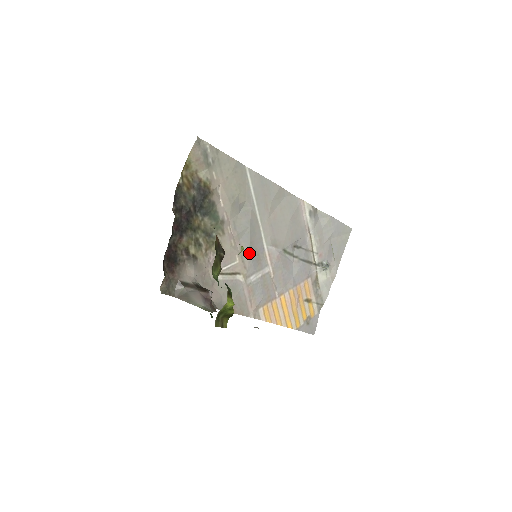
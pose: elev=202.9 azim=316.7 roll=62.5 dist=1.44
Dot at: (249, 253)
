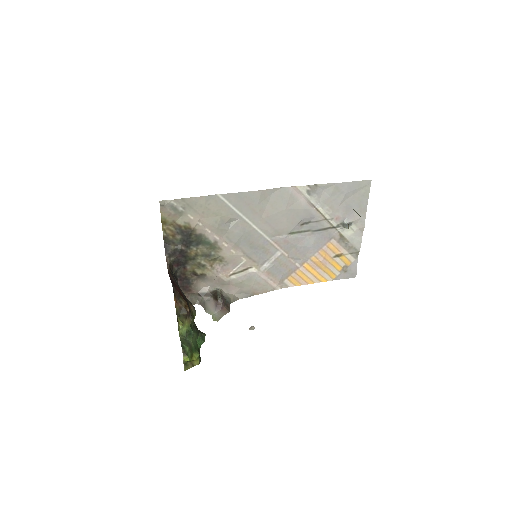
Dot at: (253, 251)
